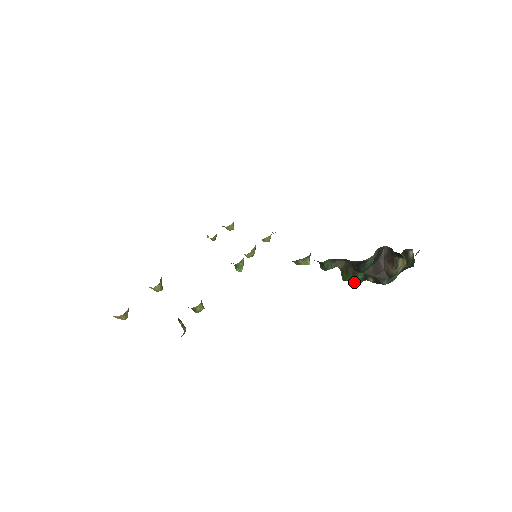
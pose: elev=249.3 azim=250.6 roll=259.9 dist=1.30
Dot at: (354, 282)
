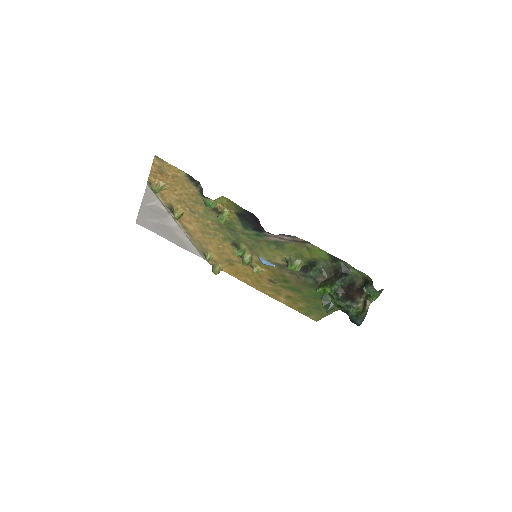
Dot at: (328, 289)
